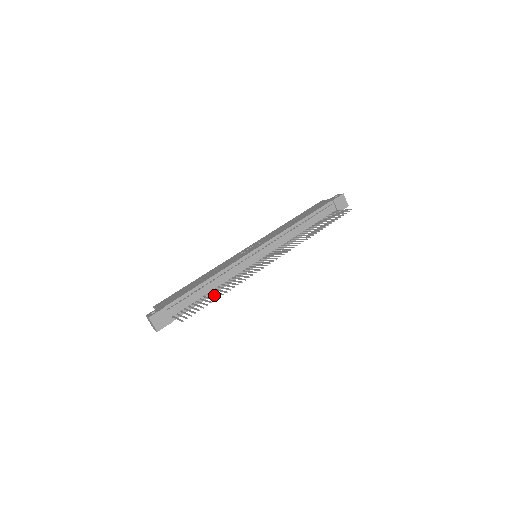
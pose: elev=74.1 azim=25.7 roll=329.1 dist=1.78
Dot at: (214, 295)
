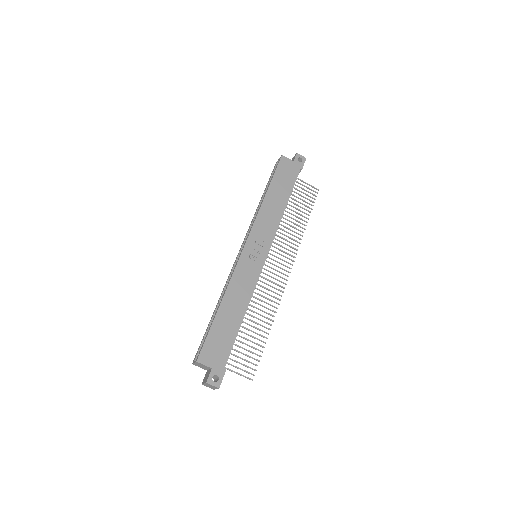
Dot at: (256, 333)
